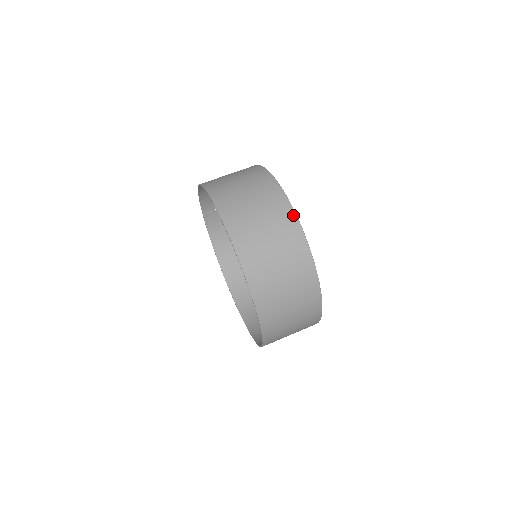
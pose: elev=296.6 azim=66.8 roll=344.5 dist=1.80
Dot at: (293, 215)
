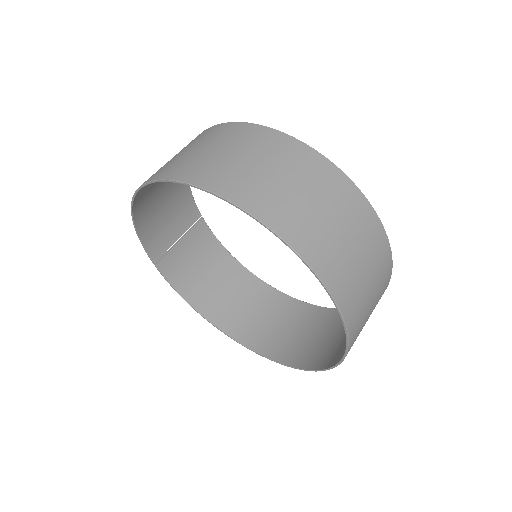
Dot at: (282, 135)
